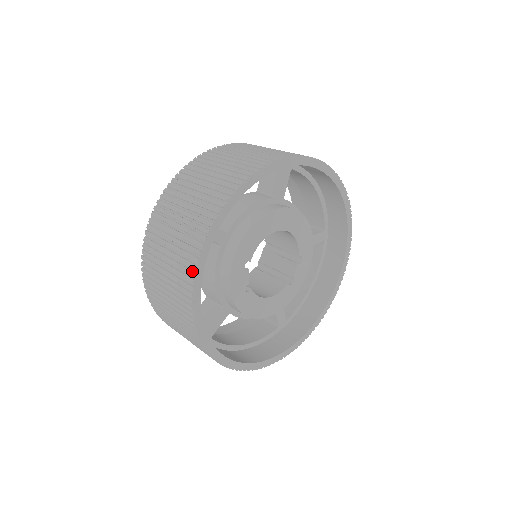
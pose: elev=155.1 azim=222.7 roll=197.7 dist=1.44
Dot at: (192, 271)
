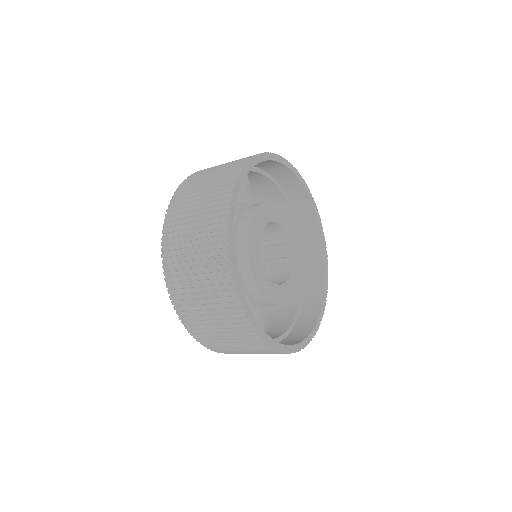
Dot at: (233, 290)
